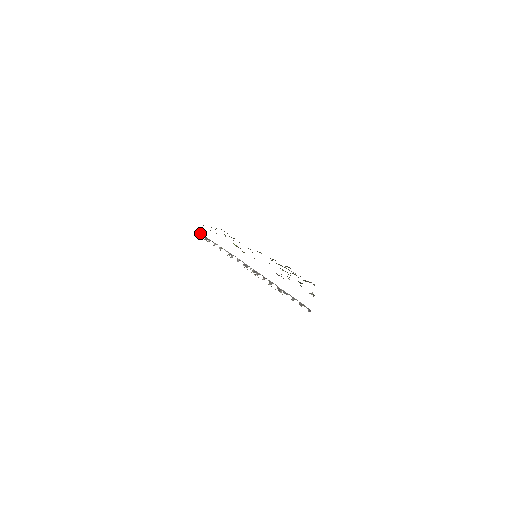
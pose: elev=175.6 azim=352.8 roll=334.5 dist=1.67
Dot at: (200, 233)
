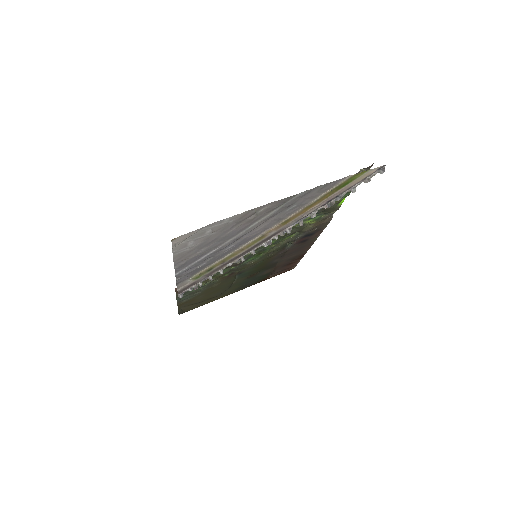
Dot at: (183, 291)
